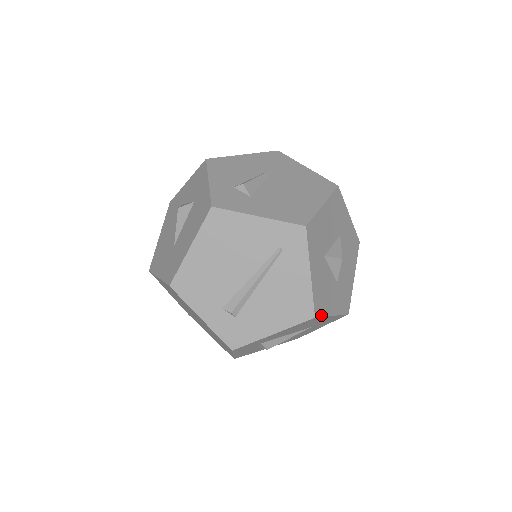
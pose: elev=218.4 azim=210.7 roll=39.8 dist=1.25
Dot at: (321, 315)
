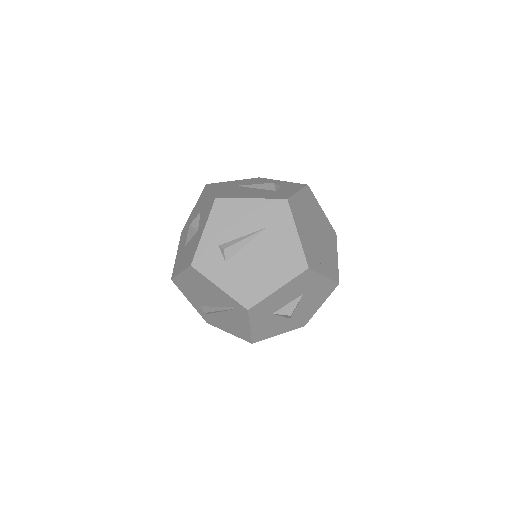
Dot at: (261, 340)
